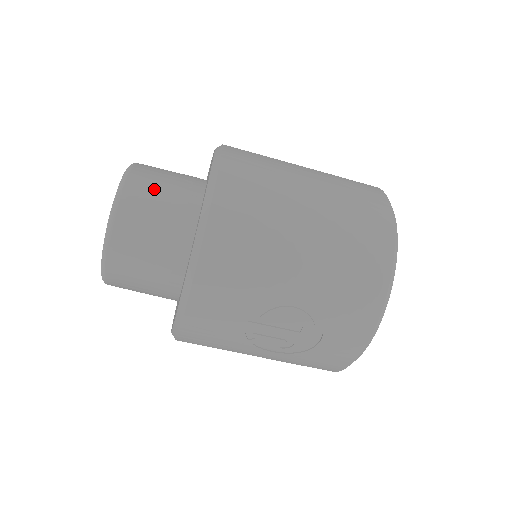
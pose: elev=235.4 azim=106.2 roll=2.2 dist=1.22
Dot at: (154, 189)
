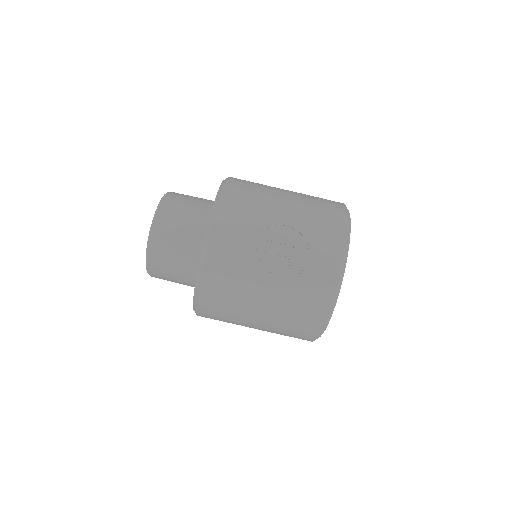
Dot at: (188, 196)
